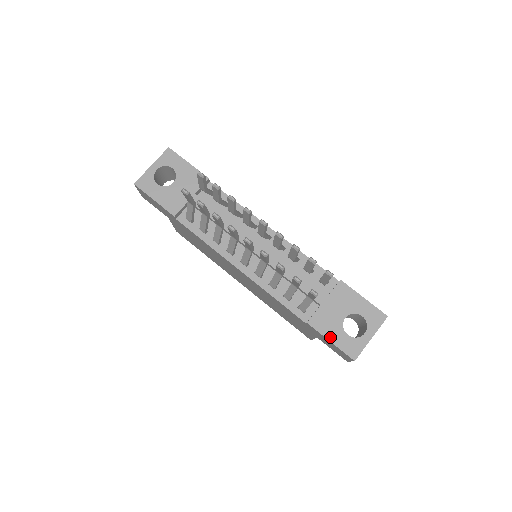
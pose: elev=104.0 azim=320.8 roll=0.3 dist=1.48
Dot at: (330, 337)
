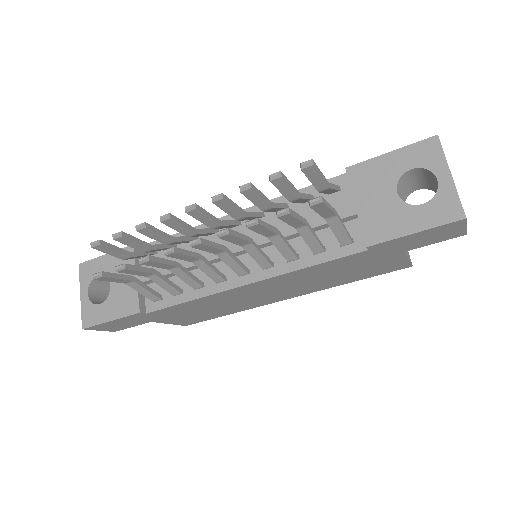
Dot at: (407, 230)
